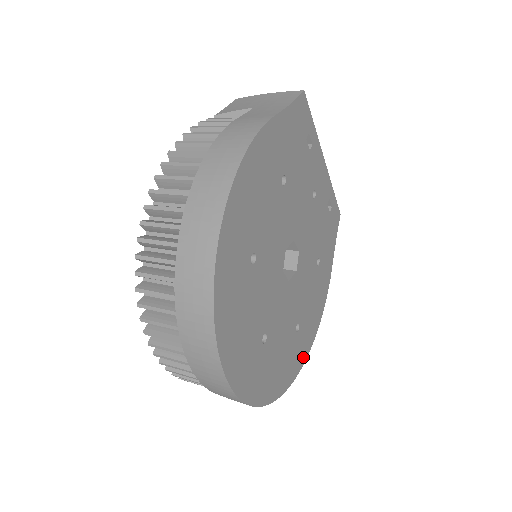
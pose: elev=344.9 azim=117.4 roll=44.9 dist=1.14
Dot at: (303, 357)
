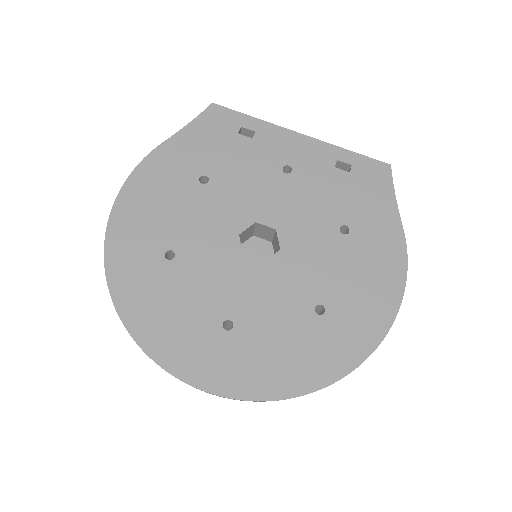
Dot at: (364, 345)
